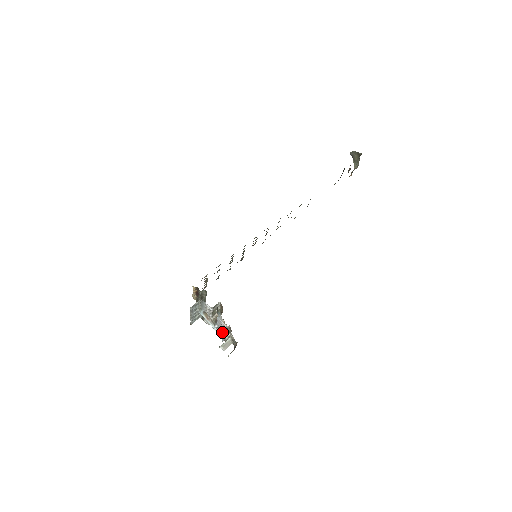
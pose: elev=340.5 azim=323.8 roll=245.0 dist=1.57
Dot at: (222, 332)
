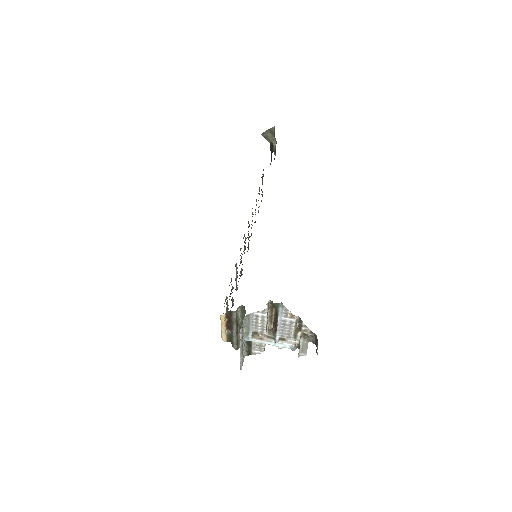
Dot at: (288, 339)
